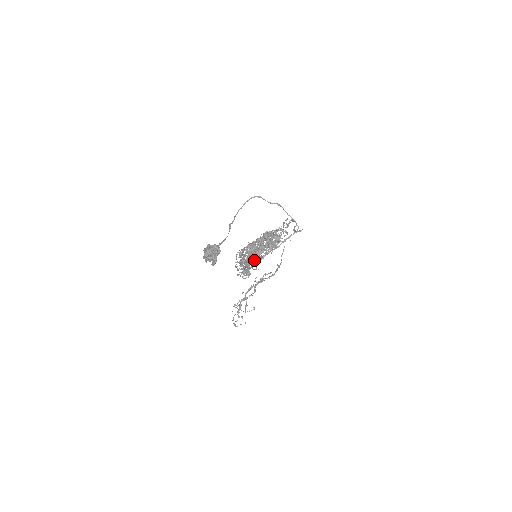
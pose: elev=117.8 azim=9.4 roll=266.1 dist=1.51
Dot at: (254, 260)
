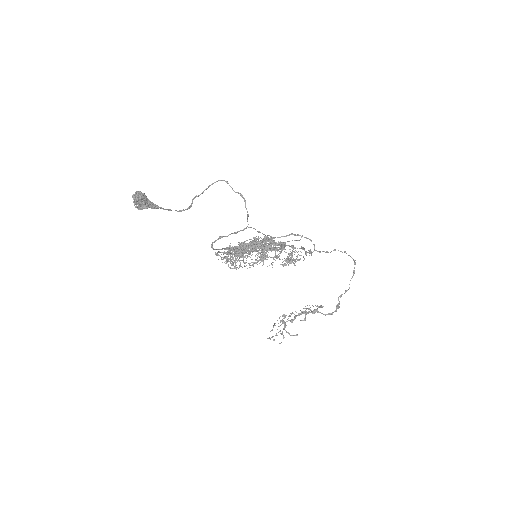
Dot at: (232, 249)
